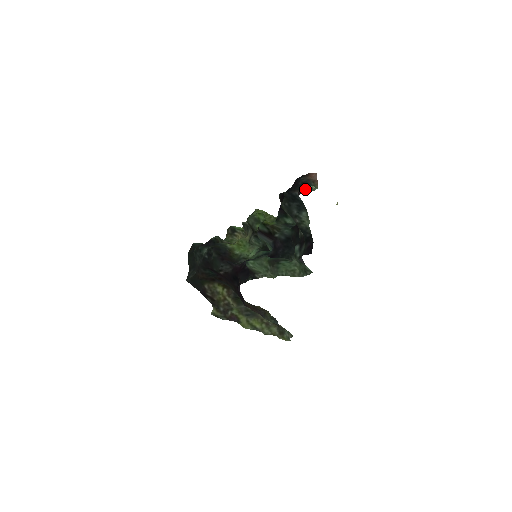
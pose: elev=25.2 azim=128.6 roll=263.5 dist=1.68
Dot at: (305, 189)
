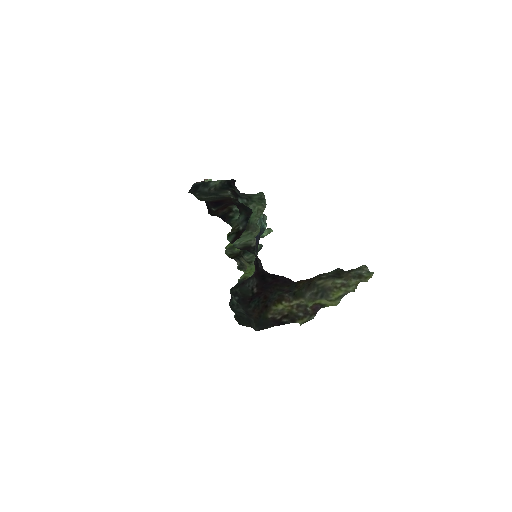
Dot at: occluded
